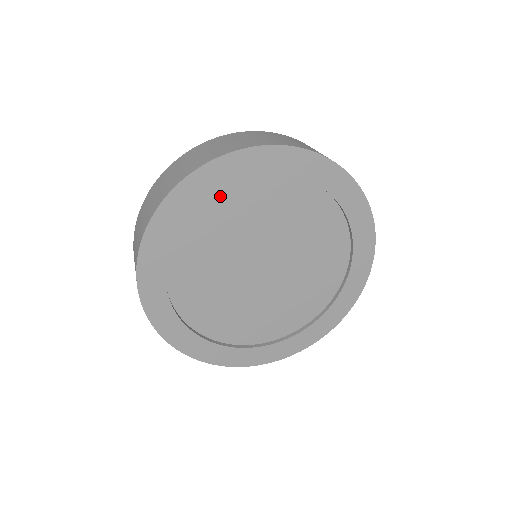
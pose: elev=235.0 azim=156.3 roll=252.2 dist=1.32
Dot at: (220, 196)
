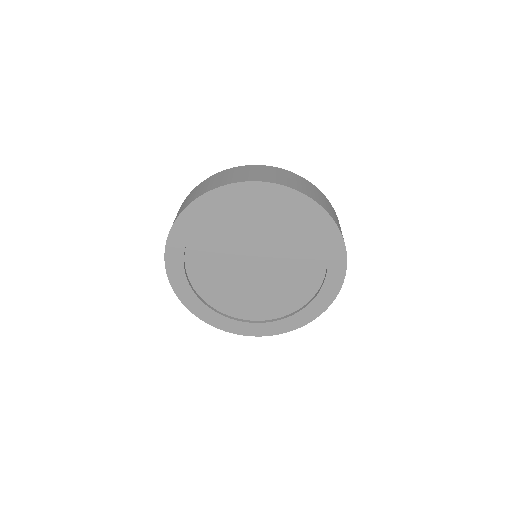
Dot at: (194, 242)
